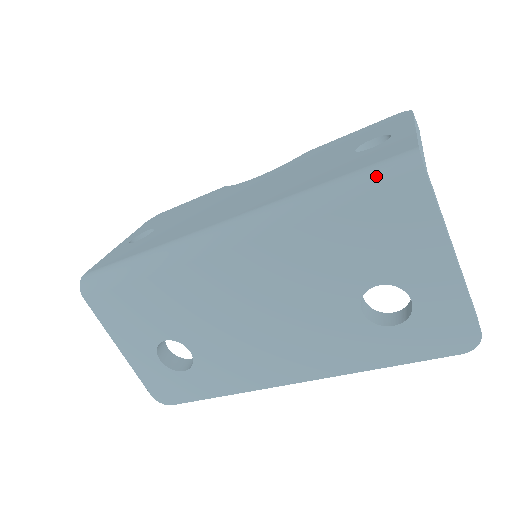
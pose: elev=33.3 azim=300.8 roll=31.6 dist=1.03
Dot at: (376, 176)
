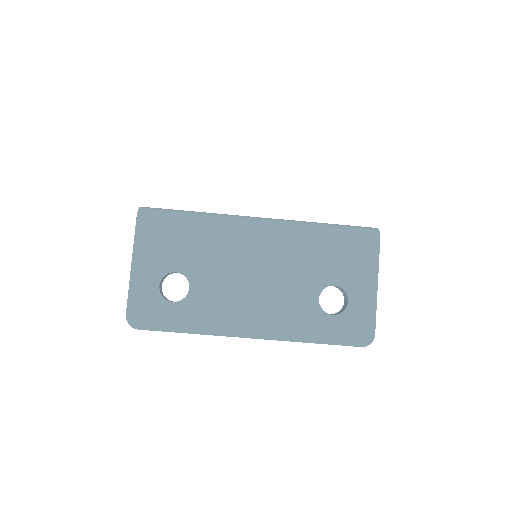
Dot at: (357, 228)
